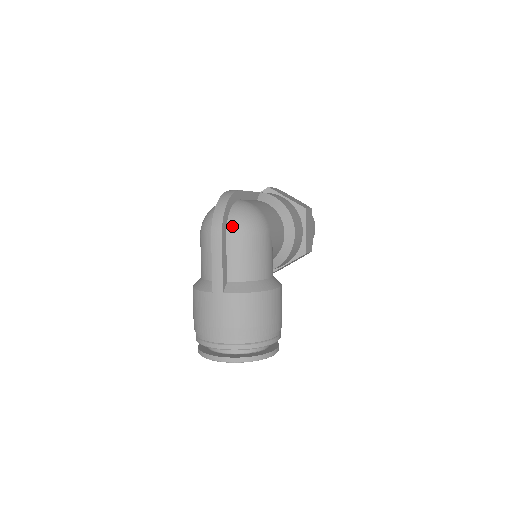
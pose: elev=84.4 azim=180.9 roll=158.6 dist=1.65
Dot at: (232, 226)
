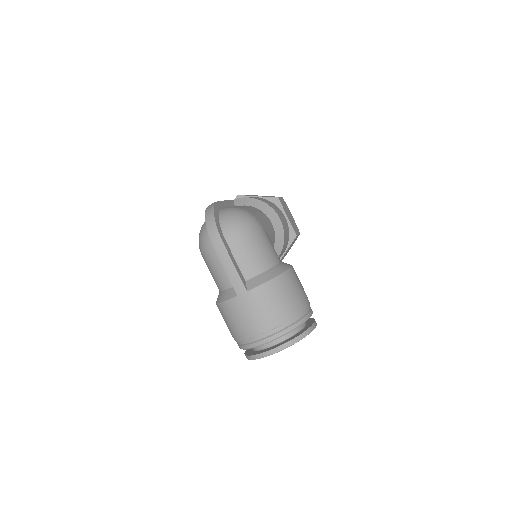
Dot at: (227, 231)
